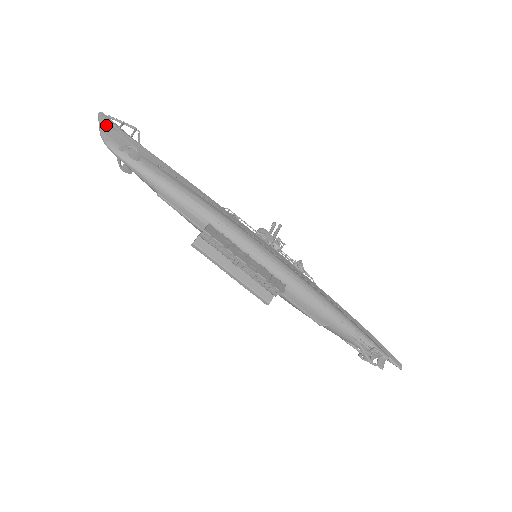
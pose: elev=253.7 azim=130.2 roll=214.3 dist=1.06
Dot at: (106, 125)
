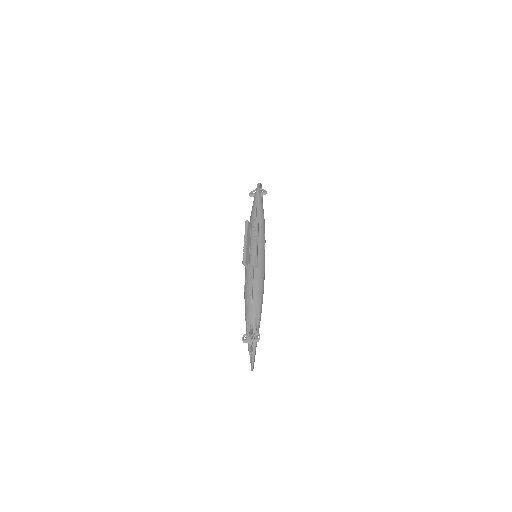
Dot at: (261, 186)
